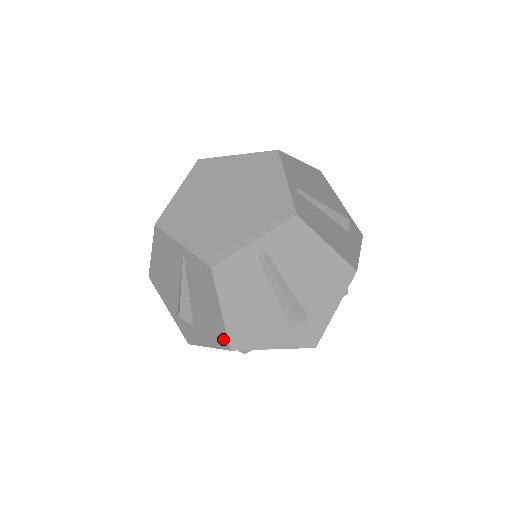
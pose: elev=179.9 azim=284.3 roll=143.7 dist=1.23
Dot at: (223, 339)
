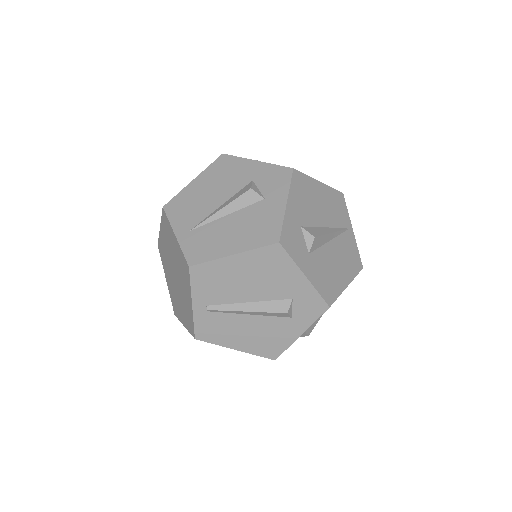
Dot at: occluded
